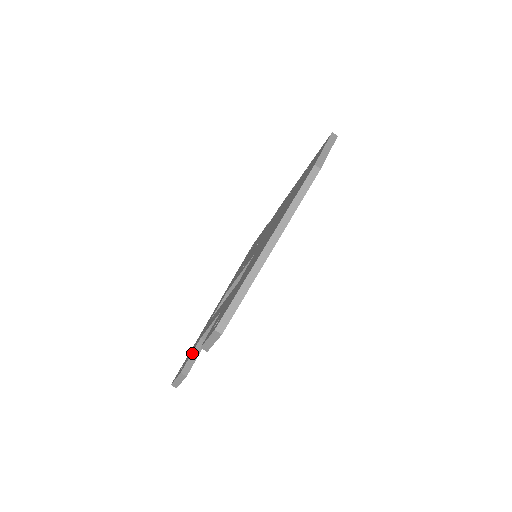
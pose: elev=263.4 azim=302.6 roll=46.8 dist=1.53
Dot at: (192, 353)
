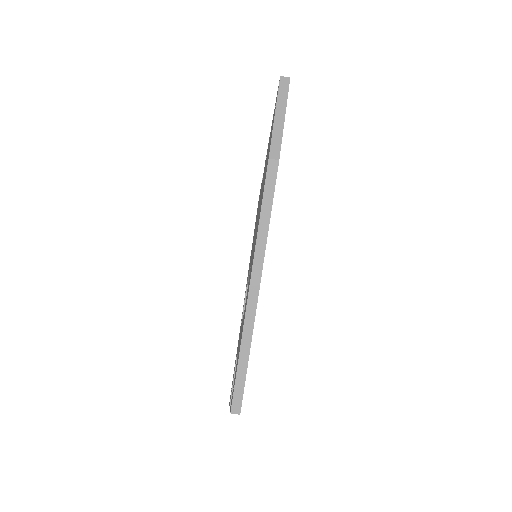
Dot at: (233, 379)
